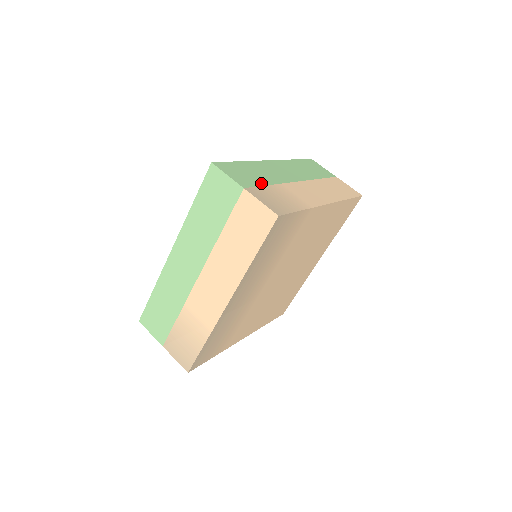
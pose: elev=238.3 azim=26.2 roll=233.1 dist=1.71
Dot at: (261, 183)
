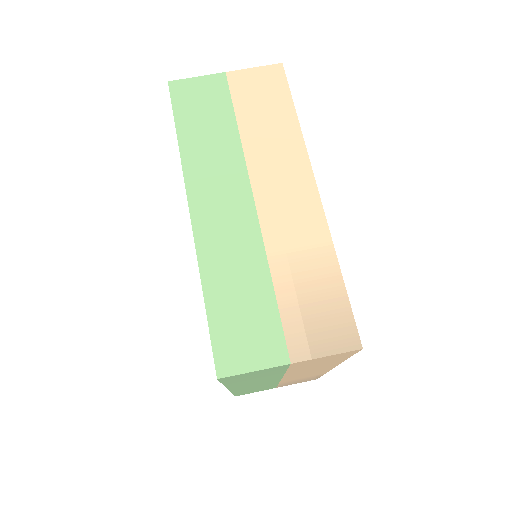
Dot at: (271, 307)
